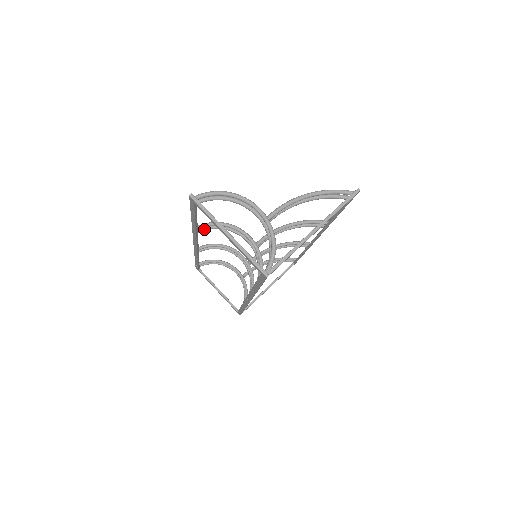
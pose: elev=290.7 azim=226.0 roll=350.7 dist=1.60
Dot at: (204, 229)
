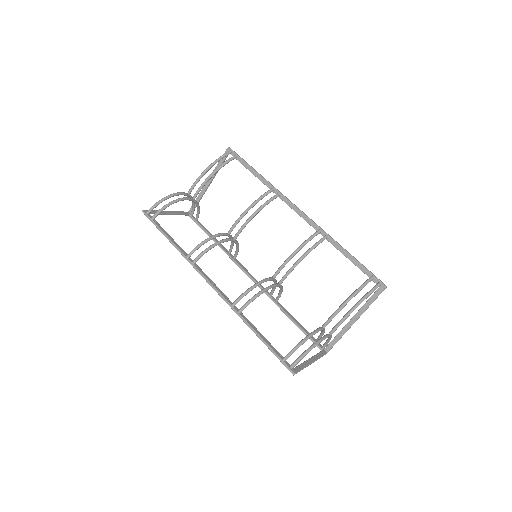
Dot at: occluded
